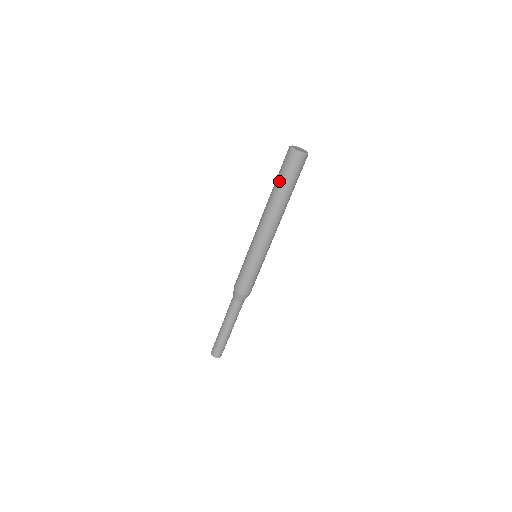
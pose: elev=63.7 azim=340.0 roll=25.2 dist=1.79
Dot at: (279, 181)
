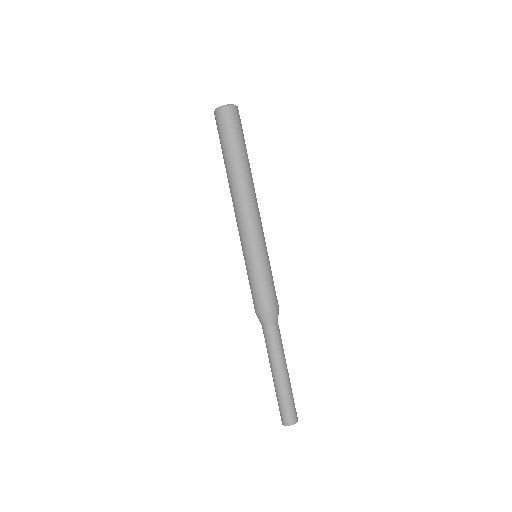
Dot at: (227, 150)
